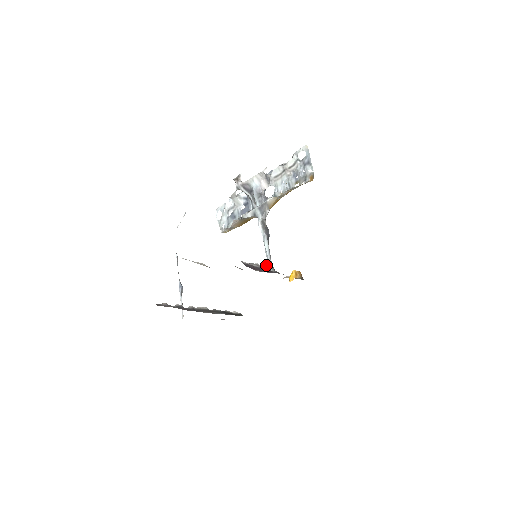
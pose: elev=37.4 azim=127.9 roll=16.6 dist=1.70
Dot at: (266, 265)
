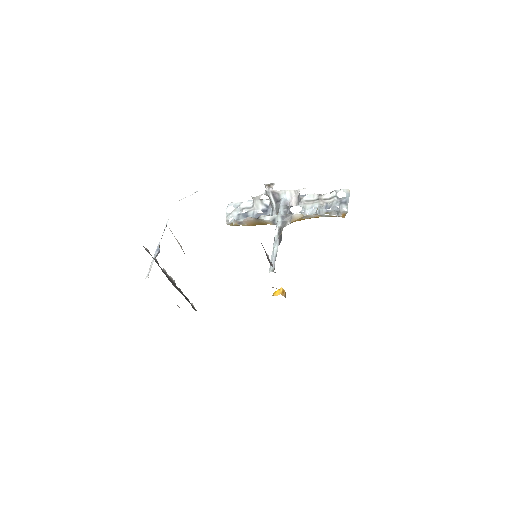
Dot at: occluded
